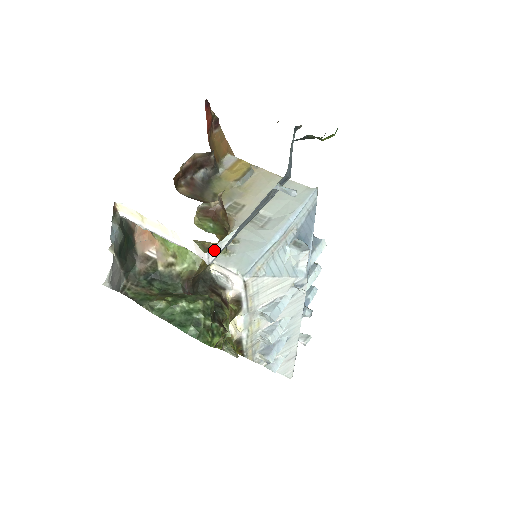
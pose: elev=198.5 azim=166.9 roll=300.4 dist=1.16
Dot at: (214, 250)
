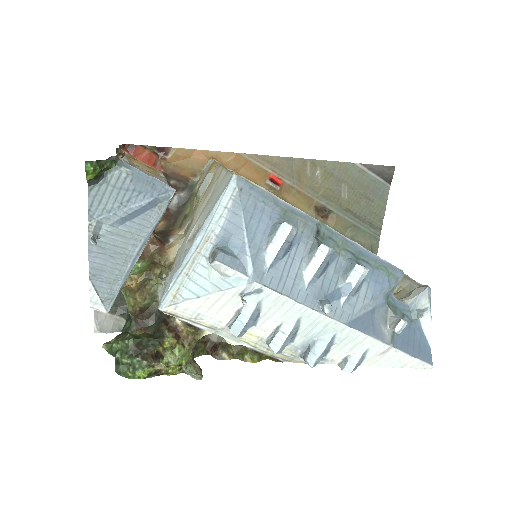
Dot at: (94, 304)
